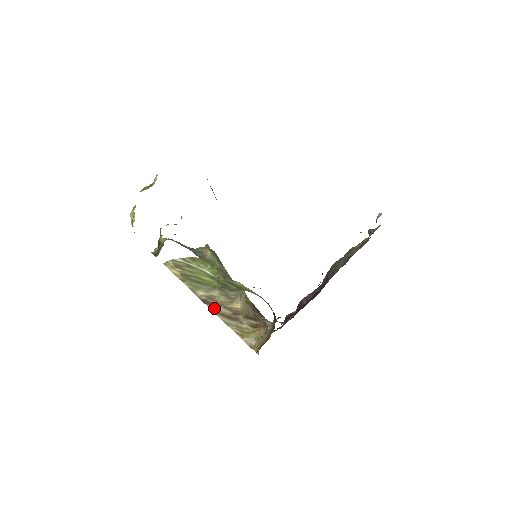
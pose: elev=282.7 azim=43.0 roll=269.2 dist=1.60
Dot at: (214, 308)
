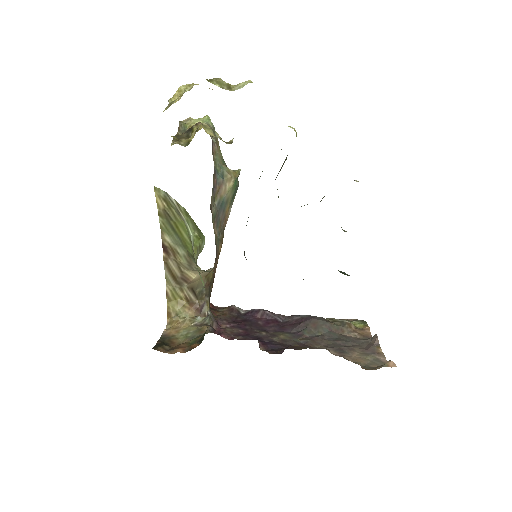
Dot at: (168, 260)
